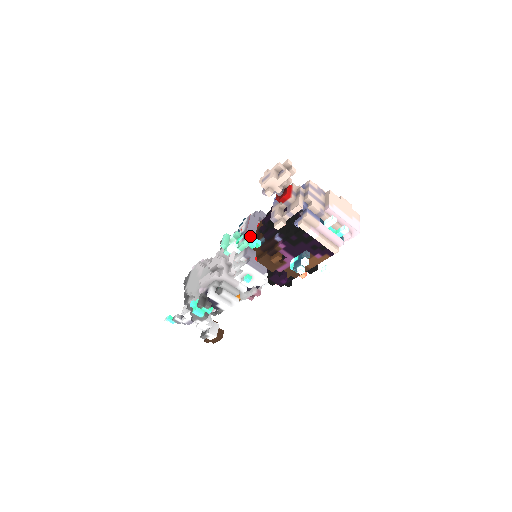
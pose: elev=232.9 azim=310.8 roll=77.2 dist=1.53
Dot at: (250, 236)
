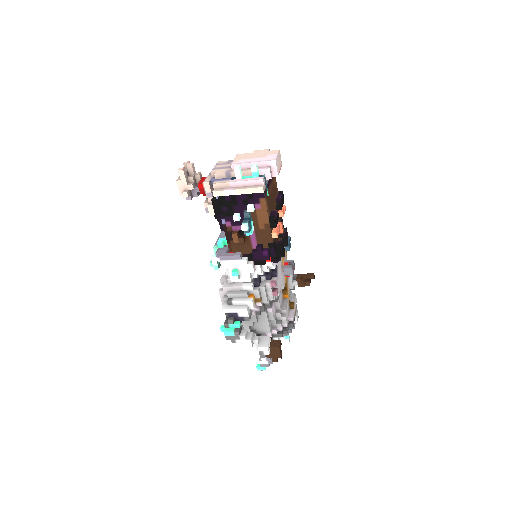
Dot at: occluded
